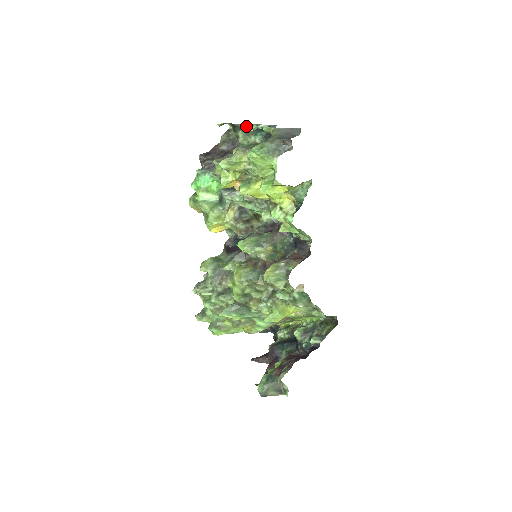
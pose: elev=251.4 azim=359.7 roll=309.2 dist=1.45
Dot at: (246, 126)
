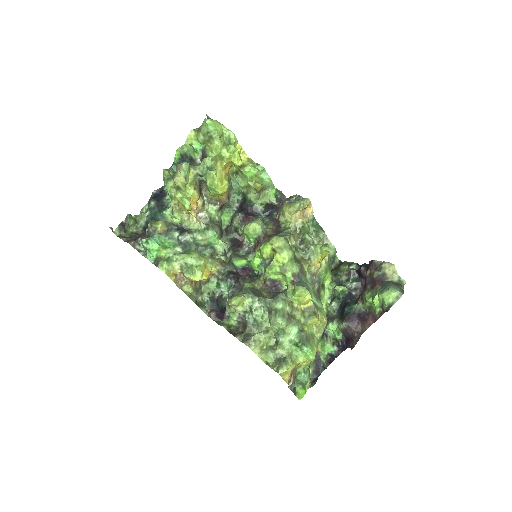
Dot at: (133, 218)
